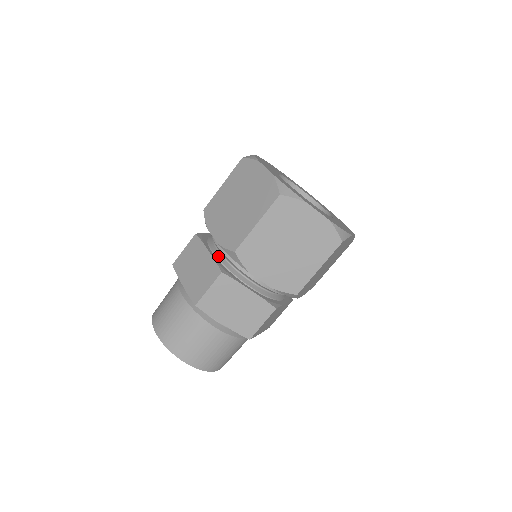
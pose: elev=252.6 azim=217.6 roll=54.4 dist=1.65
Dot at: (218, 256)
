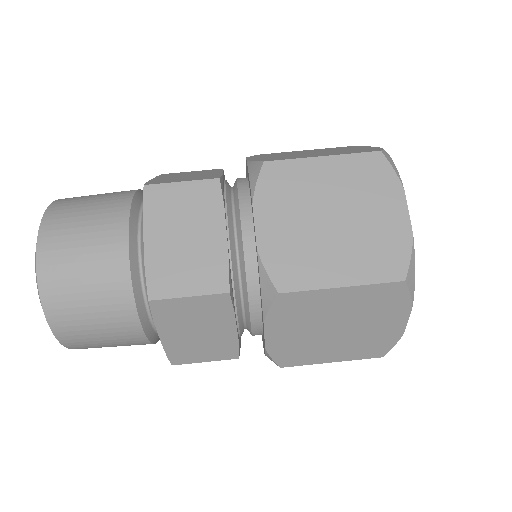
Dot at: (232, 250)
